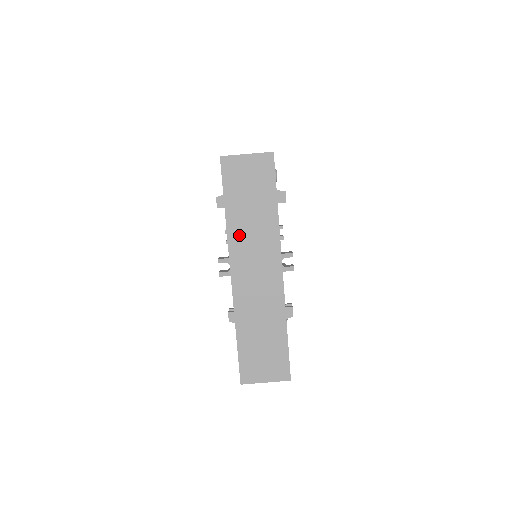
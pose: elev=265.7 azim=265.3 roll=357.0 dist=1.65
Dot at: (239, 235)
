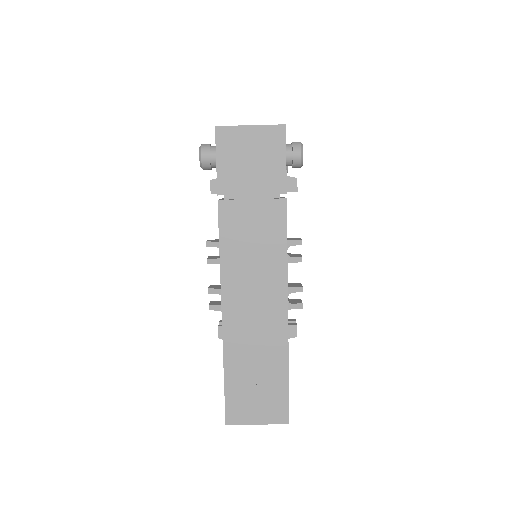
Dot at: occluded
